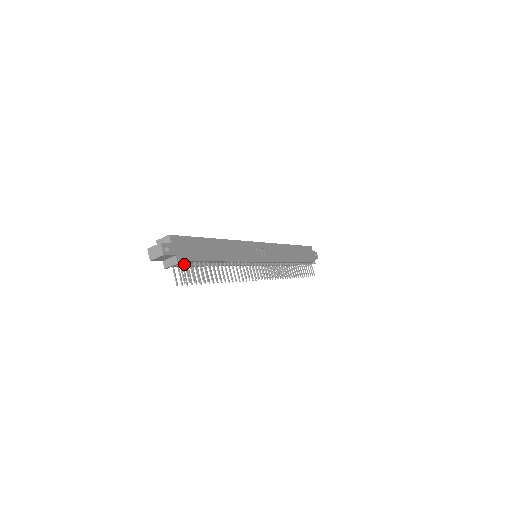
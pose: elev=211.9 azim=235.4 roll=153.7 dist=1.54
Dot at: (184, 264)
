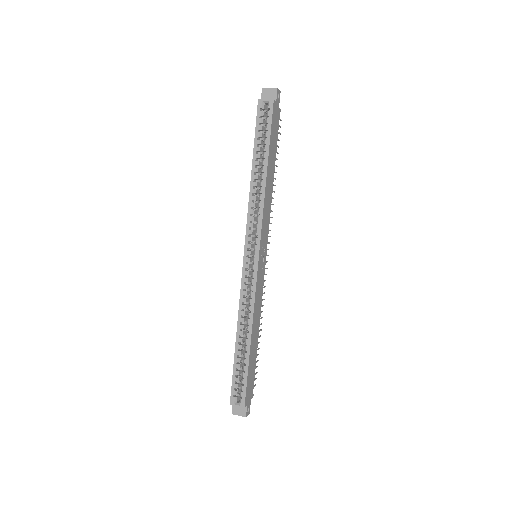
Dot at: occluded
